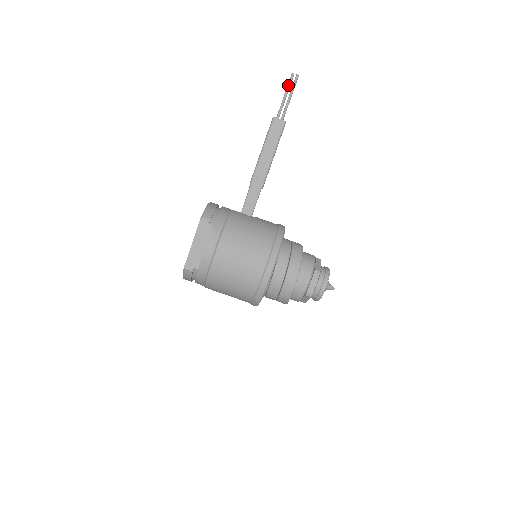
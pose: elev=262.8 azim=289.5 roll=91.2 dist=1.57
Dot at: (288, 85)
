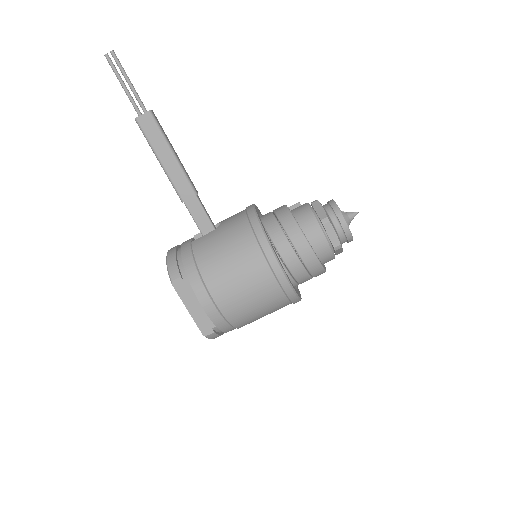
Dot at: (114, 72)
